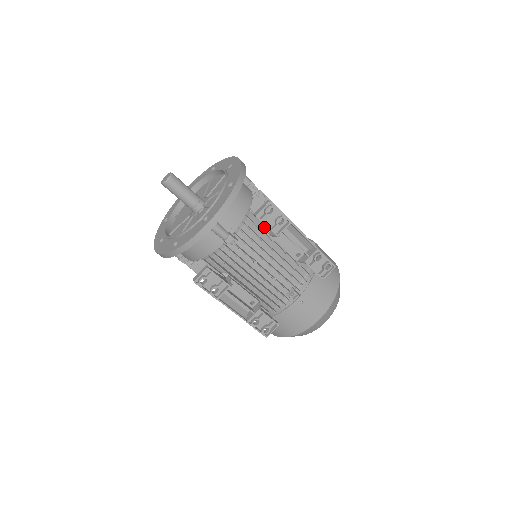
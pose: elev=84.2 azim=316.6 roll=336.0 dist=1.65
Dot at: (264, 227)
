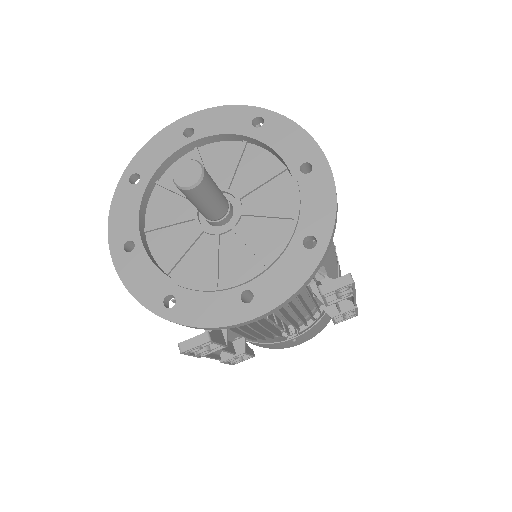
Dot at: occluded
